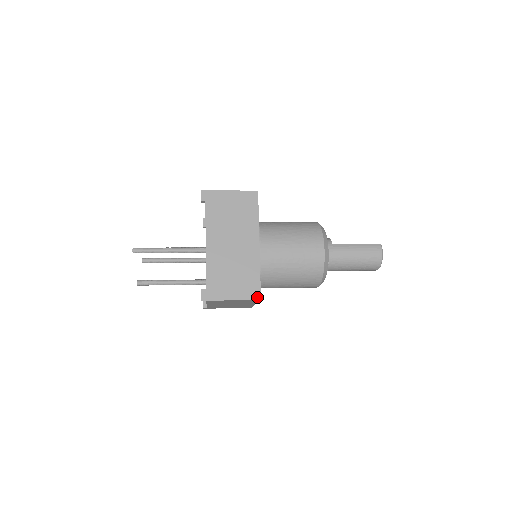
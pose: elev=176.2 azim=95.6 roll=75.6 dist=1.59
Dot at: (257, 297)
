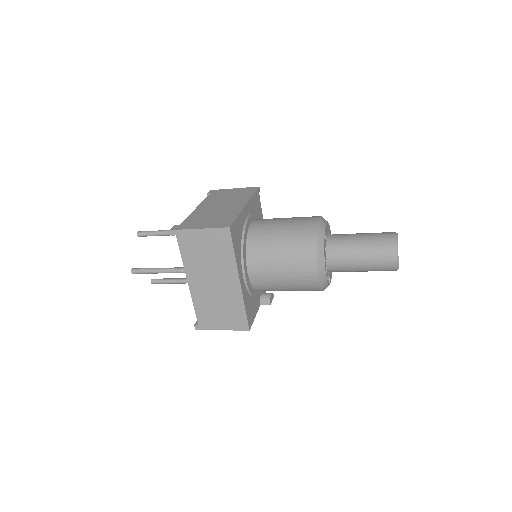
Dot at: (226, 226)
